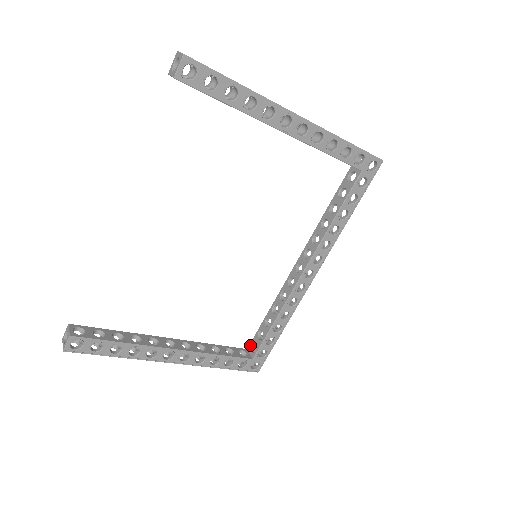
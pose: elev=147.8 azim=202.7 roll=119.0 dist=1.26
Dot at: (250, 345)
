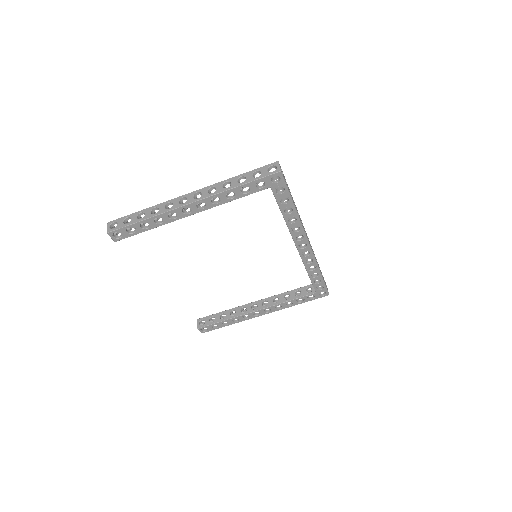
Dot at: occluded
